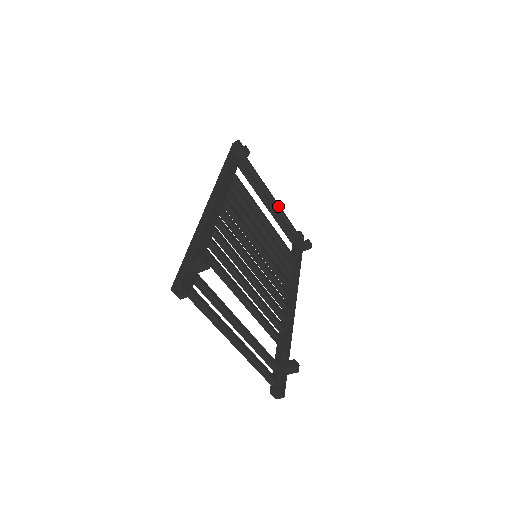
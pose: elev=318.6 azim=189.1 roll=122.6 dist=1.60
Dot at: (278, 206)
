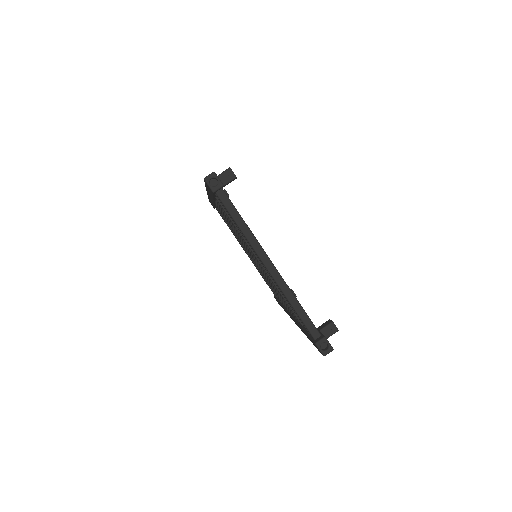
Dot at: occluded
